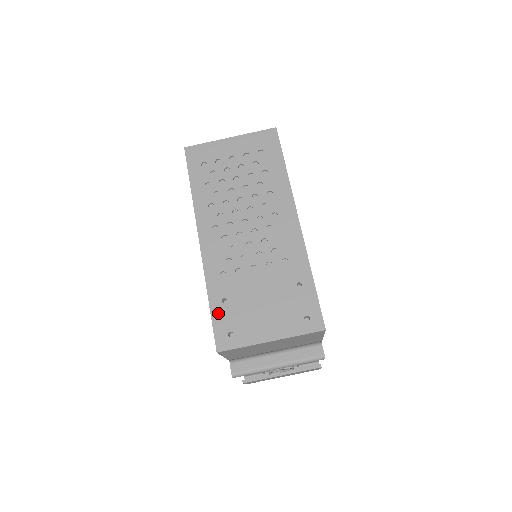
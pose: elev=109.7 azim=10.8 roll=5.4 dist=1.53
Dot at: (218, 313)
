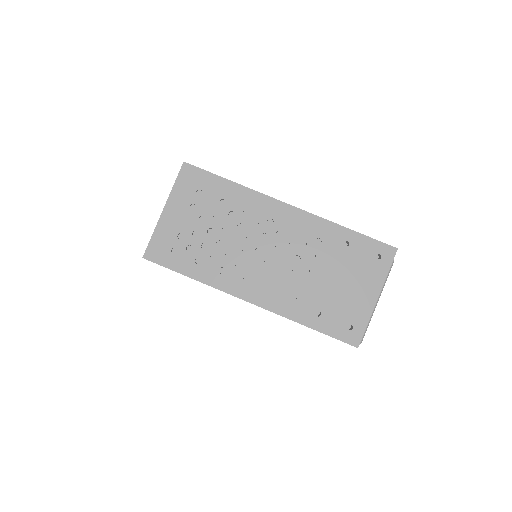
Dot at: (325, 326)
